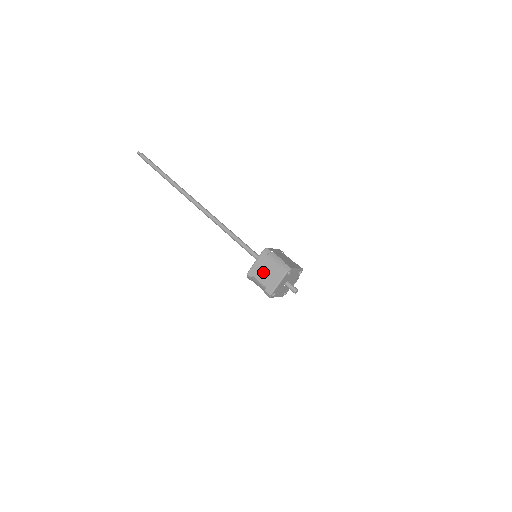
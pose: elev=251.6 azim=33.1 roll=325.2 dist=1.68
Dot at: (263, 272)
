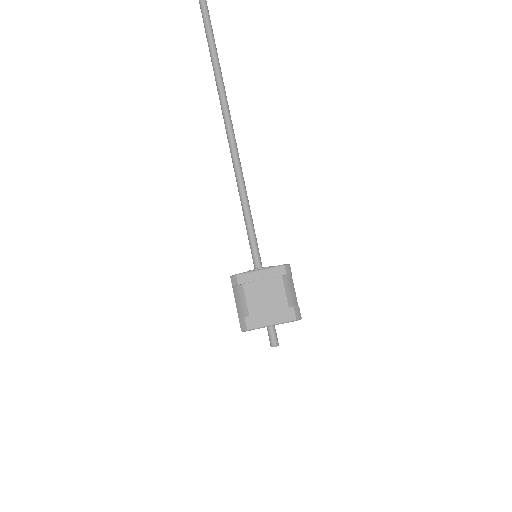
Dot at: (262, 292)
